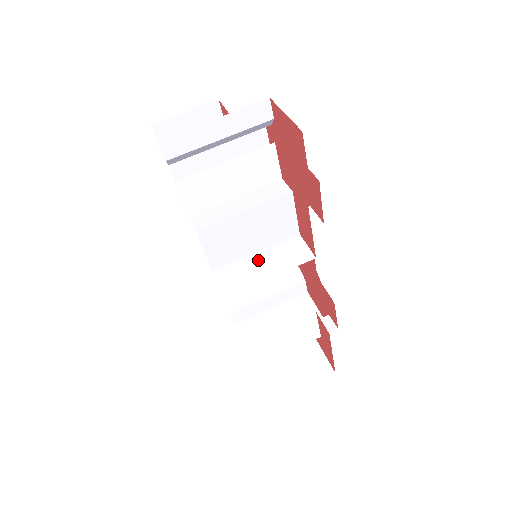
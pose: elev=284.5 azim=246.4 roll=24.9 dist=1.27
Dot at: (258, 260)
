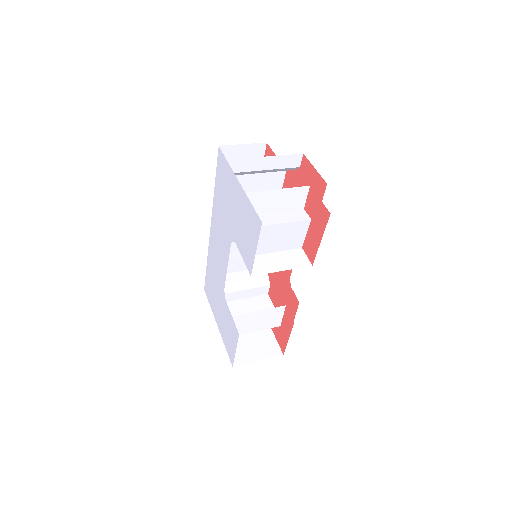
Dot at: (274, 258)
